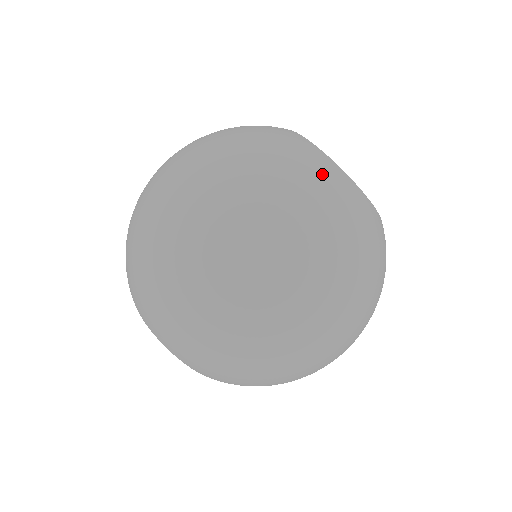
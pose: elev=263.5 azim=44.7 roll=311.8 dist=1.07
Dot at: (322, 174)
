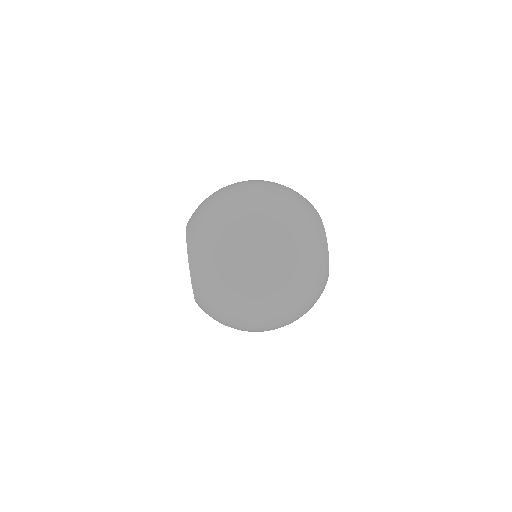
Dot at: (321, 261)
